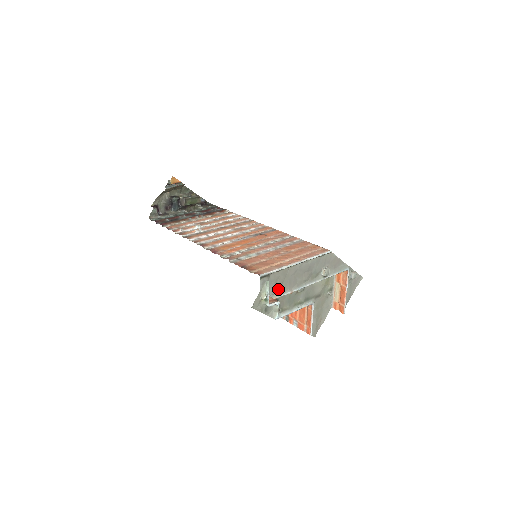
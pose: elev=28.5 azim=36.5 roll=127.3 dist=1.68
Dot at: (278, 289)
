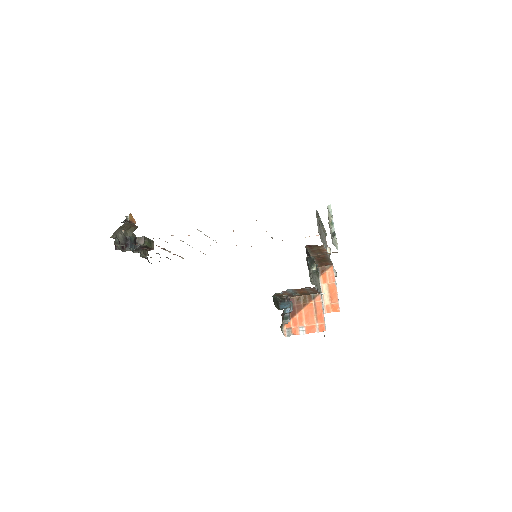
Dot at: (320, 237)
